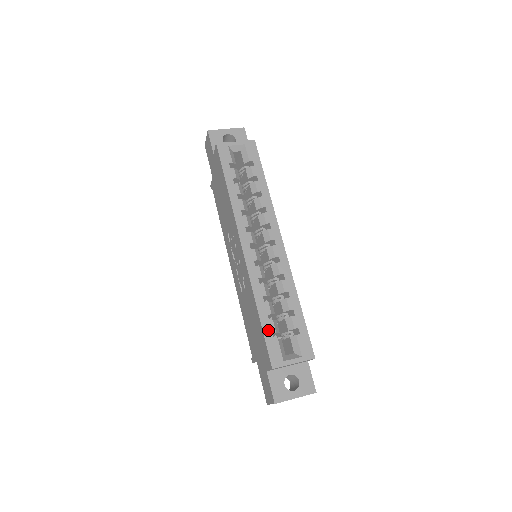
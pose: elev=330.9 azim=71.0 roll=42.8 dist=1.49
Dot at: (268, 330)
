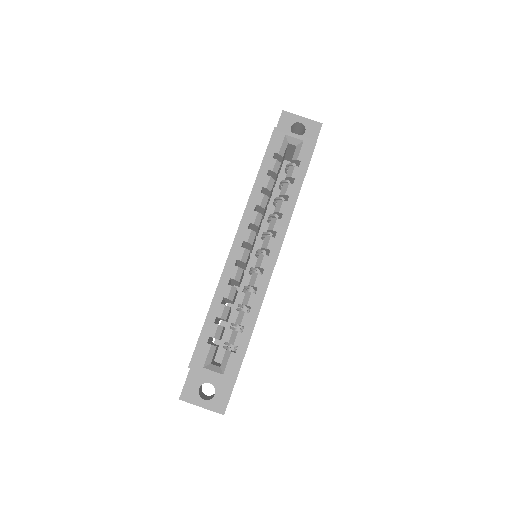
Dot at: (208, 331)
